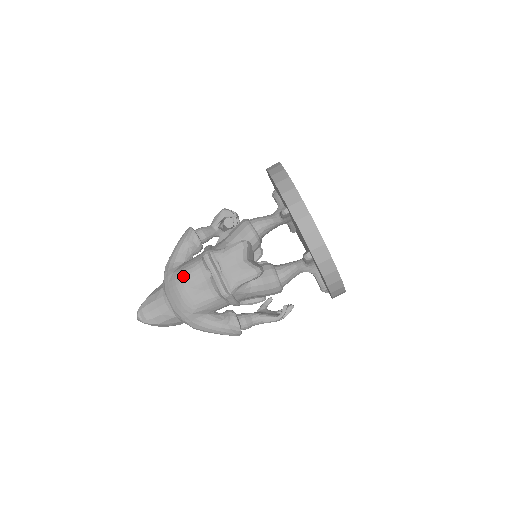
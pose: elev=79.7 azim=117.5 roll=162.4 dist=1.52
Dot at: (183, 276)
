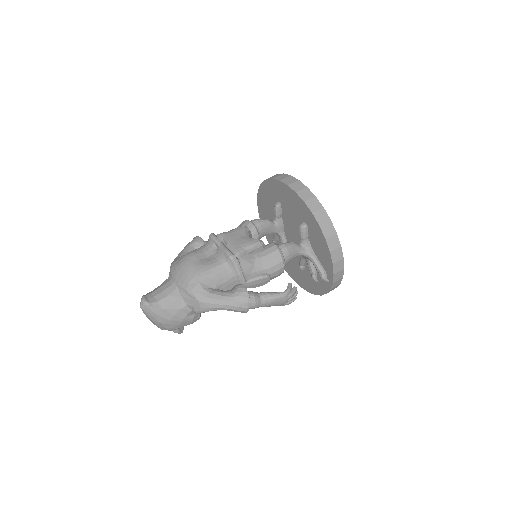
Dot at: (190, 253)
